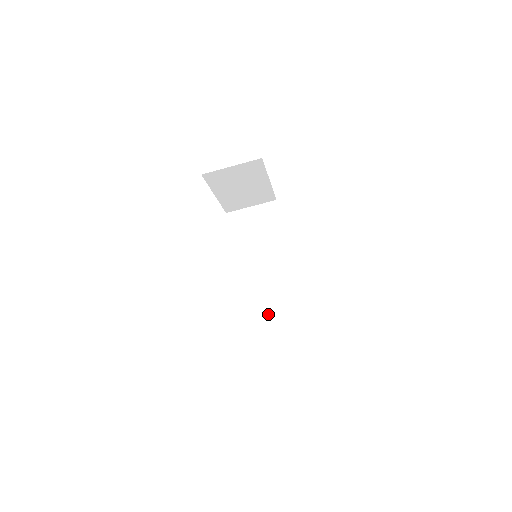
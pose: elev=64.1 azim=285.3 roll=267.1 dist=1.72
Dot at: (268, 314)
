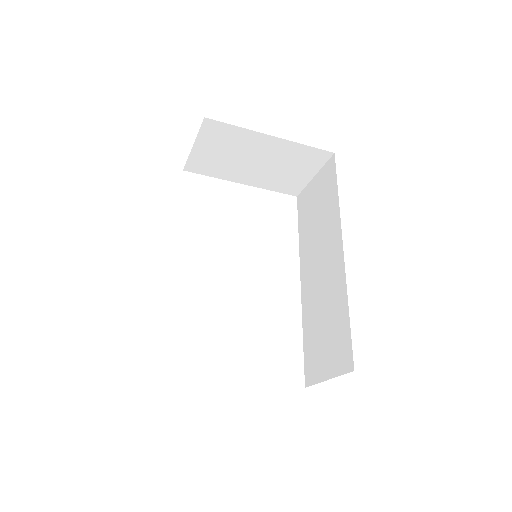
Dot at: (320, 340)
